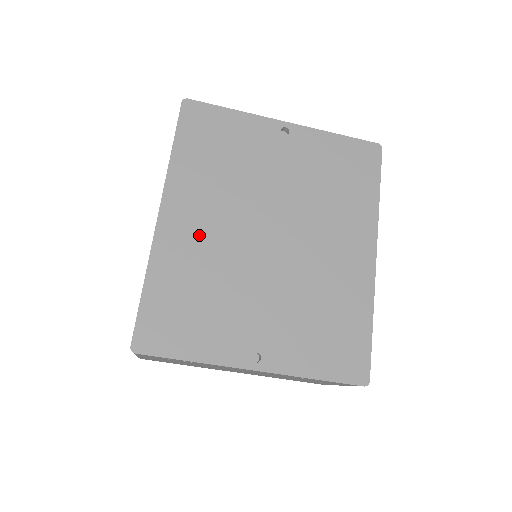
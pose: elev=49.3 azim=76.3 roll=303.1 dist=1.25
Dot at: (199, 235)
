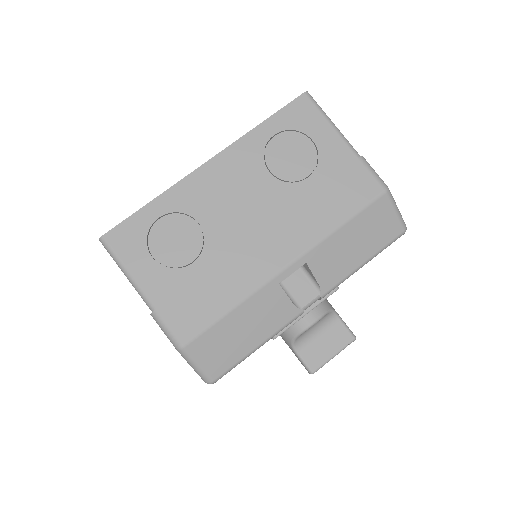
Dot at: occluded
